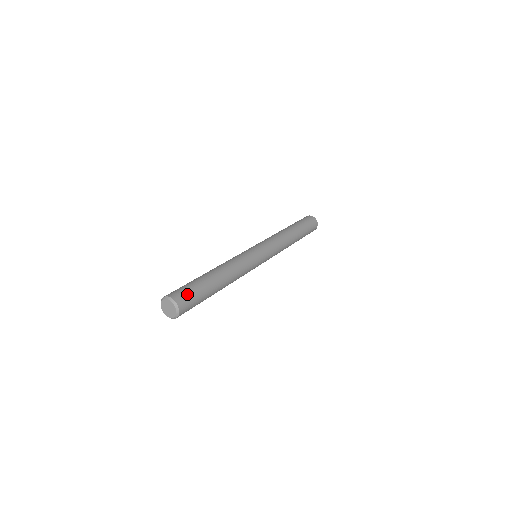
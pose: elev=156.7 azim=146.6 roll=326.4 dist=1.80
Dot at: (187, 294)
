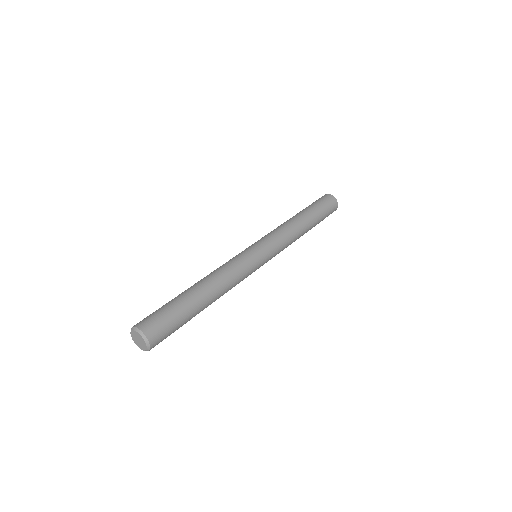
Dot at: (162, 325)
